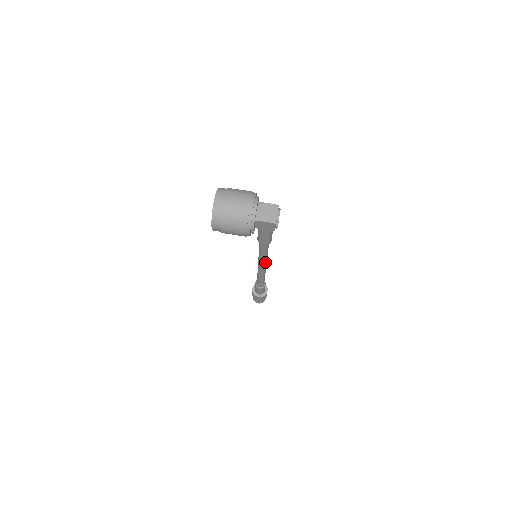
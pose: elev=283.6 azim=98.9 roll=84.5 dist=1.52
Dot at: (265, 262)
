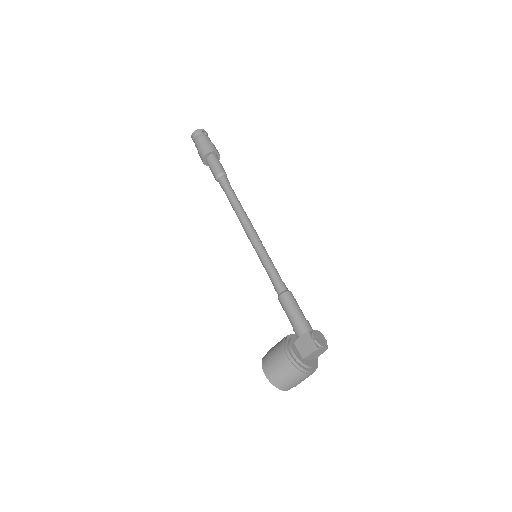
Dot at: (262, 244)
